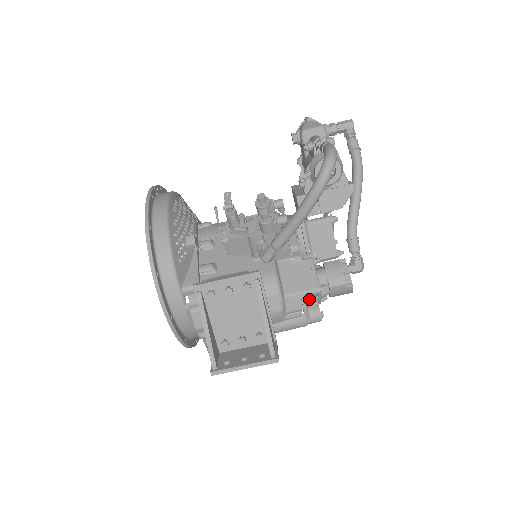
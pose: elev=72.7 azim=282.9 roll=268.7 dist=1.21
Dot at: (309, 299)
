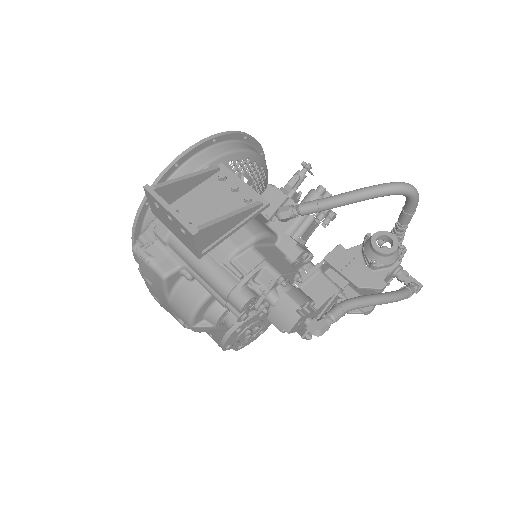
Dot at: (260, 280)
